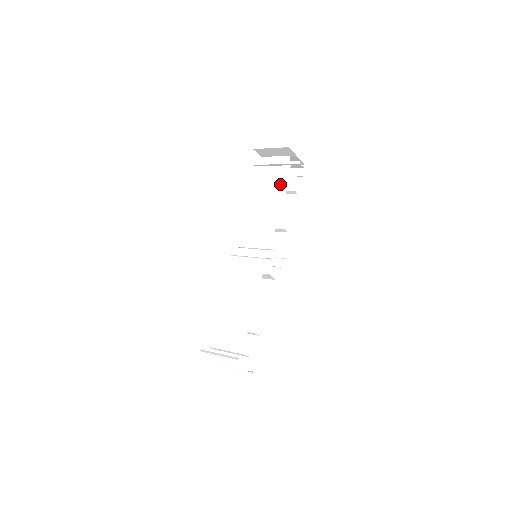
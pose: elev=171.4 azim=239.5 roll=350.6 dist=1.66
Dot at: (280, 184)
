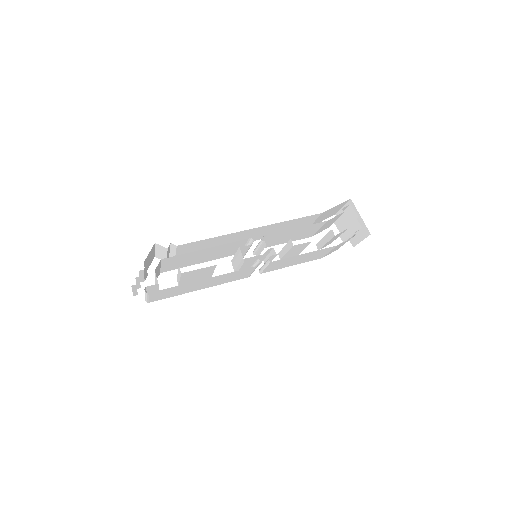
Dot at: (325, 224)
